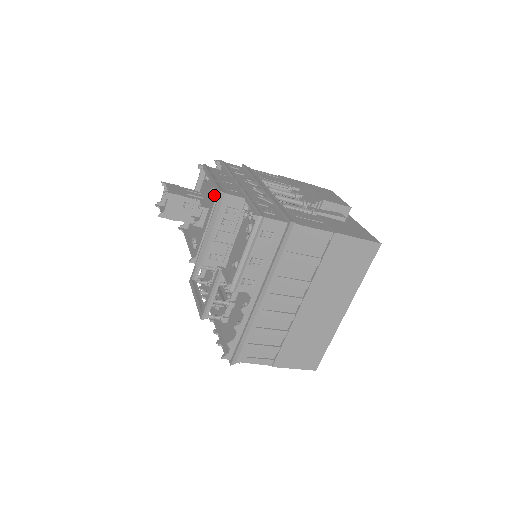
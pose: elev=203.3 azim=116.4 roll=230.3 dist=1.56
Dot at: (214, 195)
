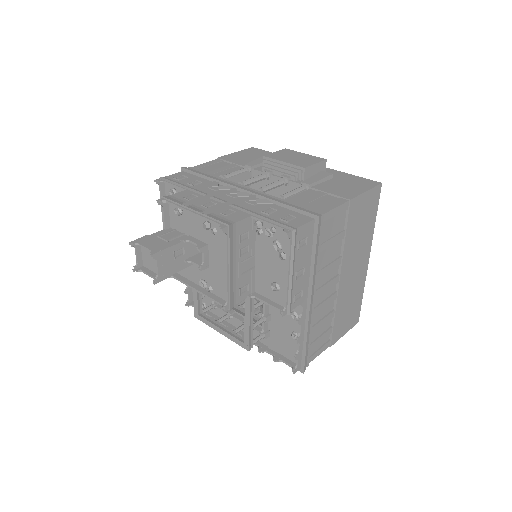
Dot at: (214, 230)
